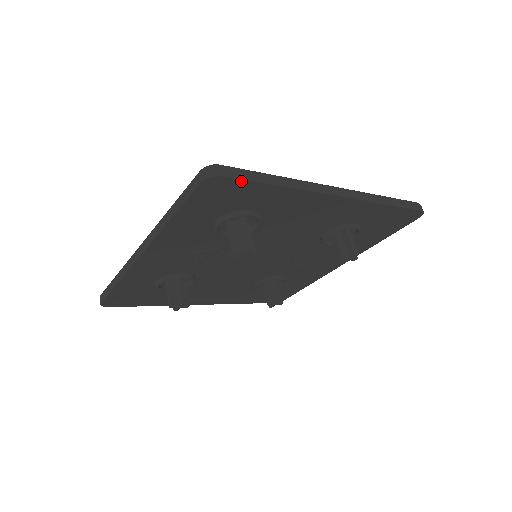
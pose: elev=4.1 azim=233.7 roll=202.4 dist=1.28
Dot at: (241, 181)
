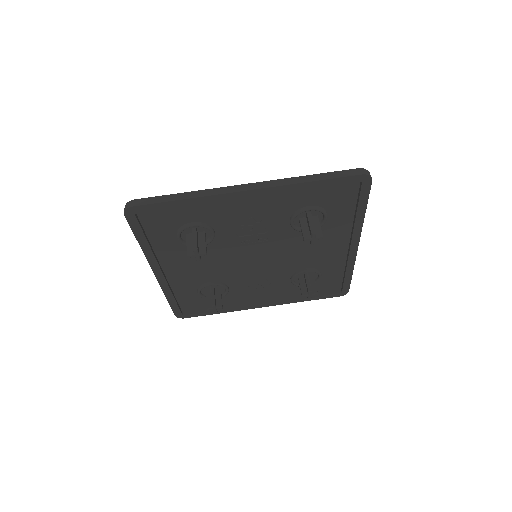
Dot at: (368, 192)
